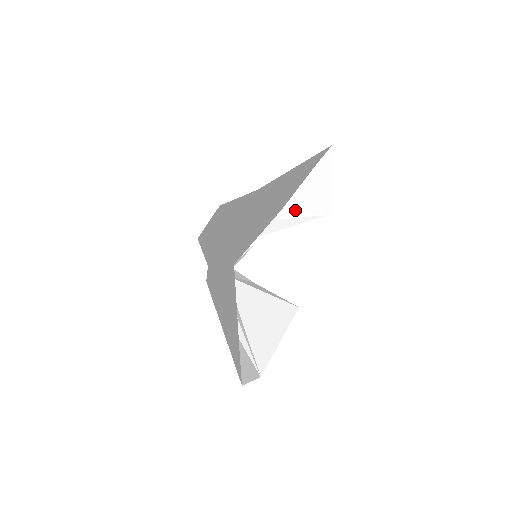
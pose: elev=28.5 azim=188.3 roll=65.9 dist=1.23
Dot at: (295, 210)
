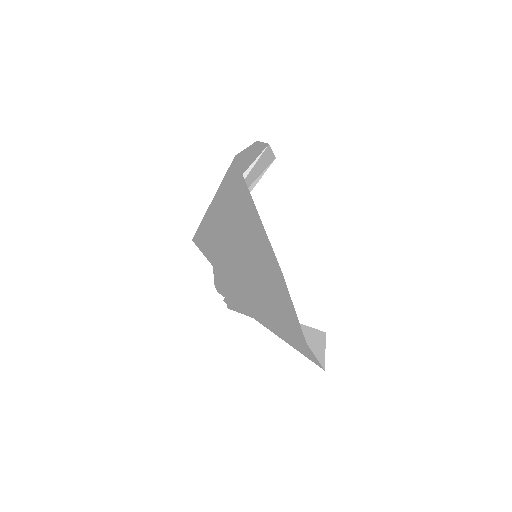
Dot at: (273, 234)
